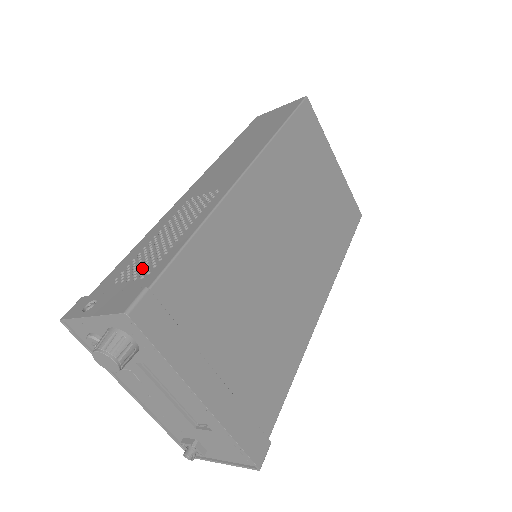
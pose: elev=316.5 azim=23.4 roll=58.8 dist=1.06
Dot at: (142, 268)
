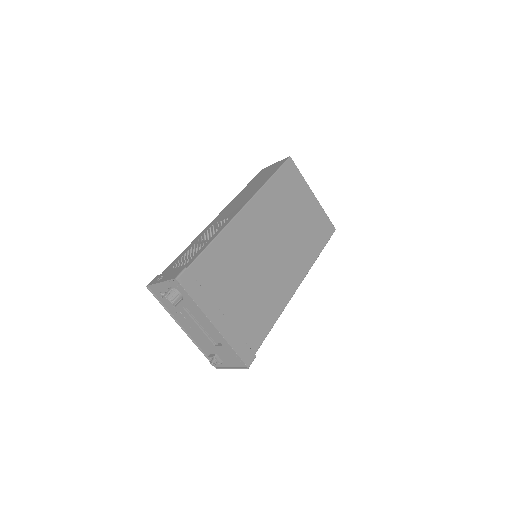
Dot at: (185, 260)
